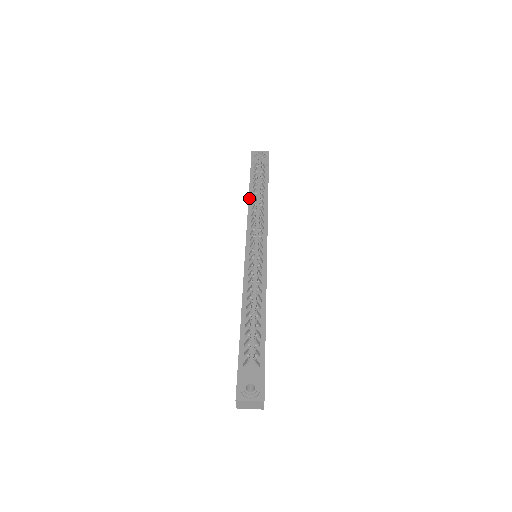
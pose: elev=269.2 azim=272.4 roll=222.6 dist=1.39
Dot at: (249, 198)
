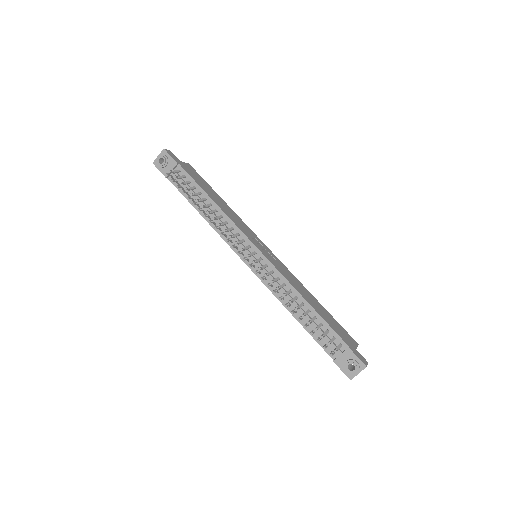
Dot at: (201, 215)
